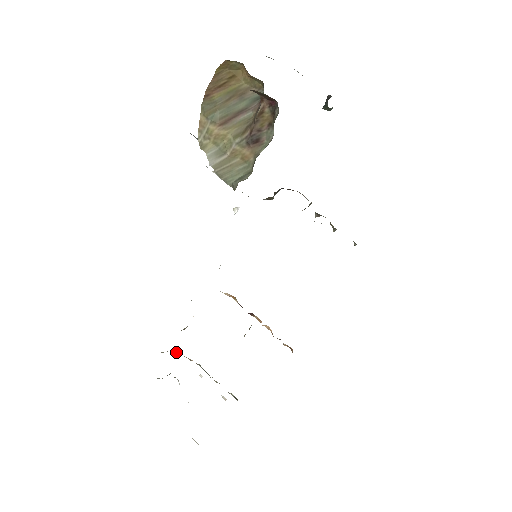
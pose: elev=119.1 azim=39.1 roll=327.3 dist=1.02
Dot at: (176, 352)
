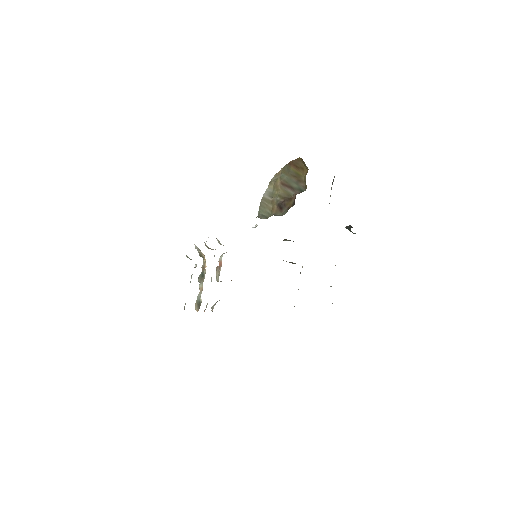
Dot at: (200, 254)
